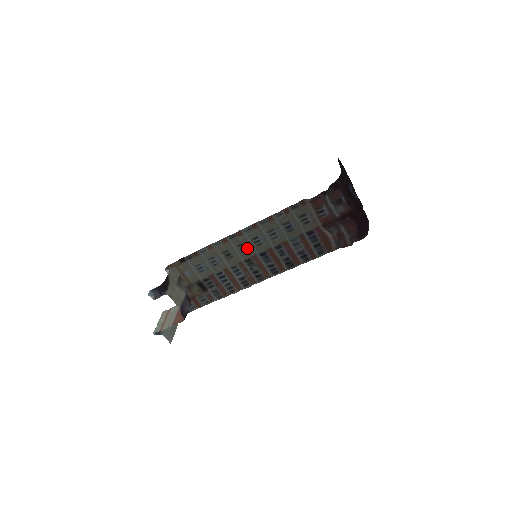
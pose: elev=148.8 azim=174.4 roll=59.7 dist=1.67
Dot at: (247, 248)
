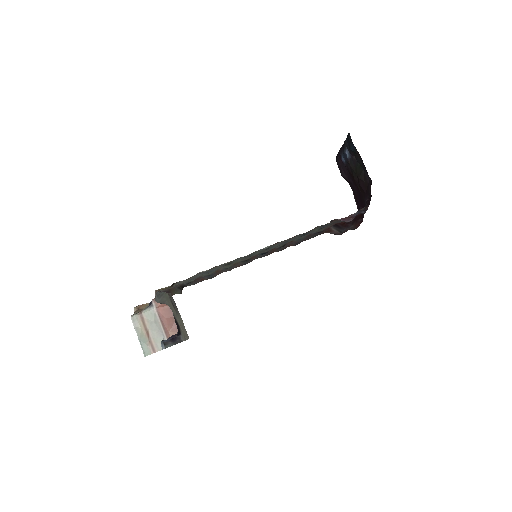
Dot at: occluded
